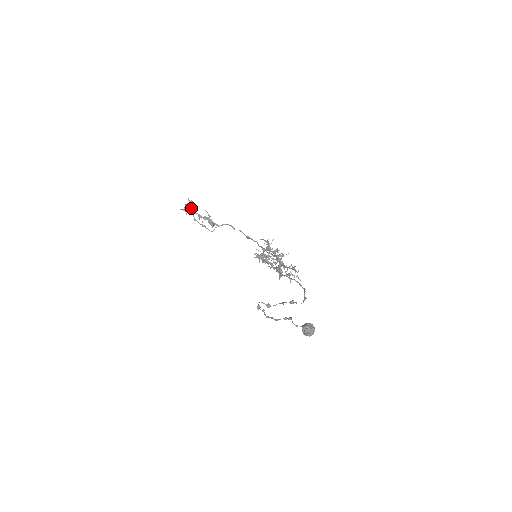
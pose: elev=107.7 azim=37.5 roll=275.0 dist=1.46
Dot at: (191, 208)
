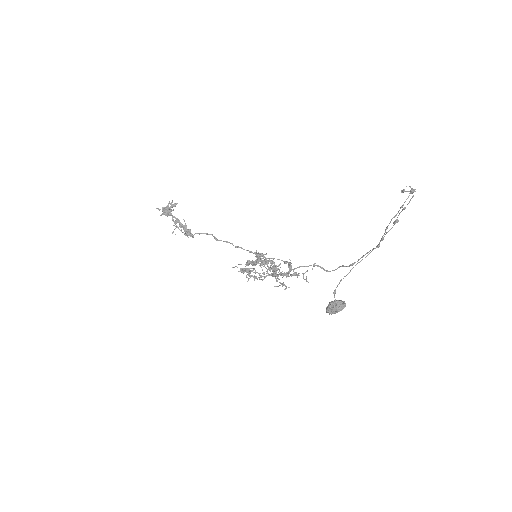
Dot at: (171, 210)
